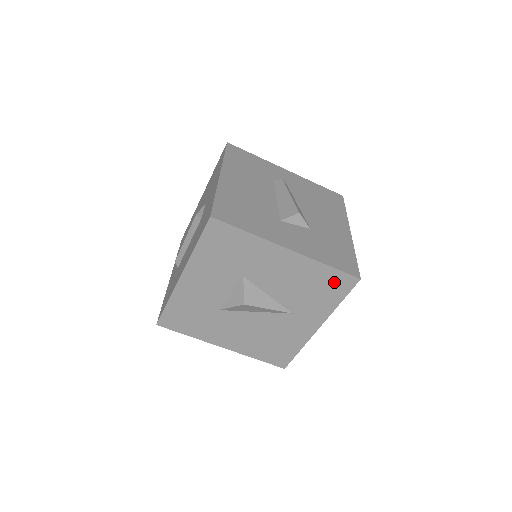
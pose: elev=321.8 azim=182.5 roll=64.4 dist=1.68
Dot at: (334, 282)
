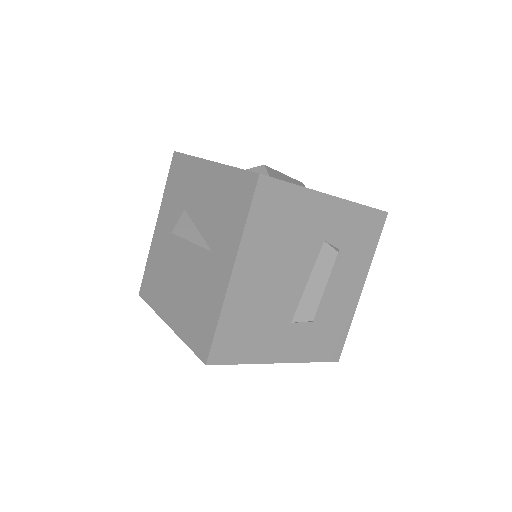
Dot at: (240, 189)
